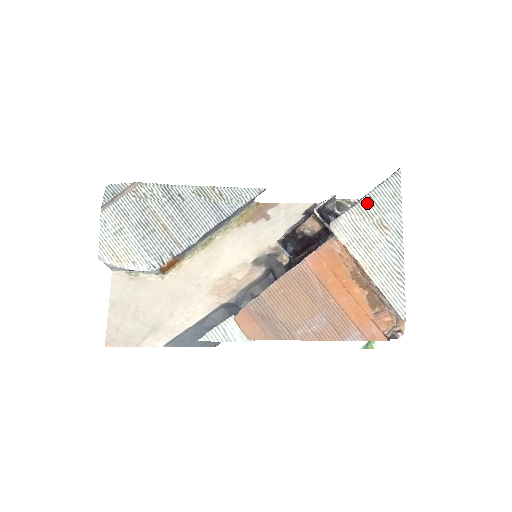
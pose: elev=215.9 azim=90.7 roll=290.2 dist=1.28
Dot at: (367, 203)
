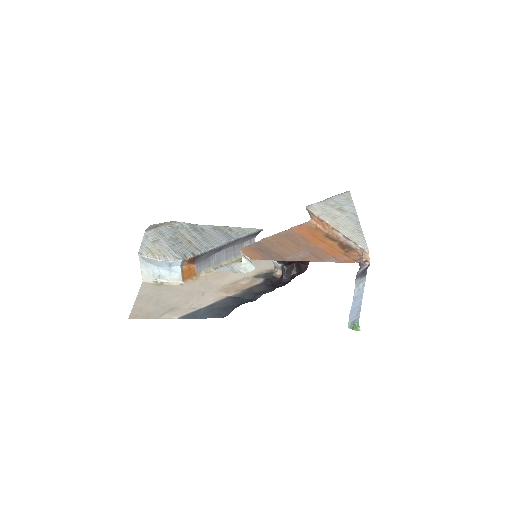
Dot at: (330, 201)
